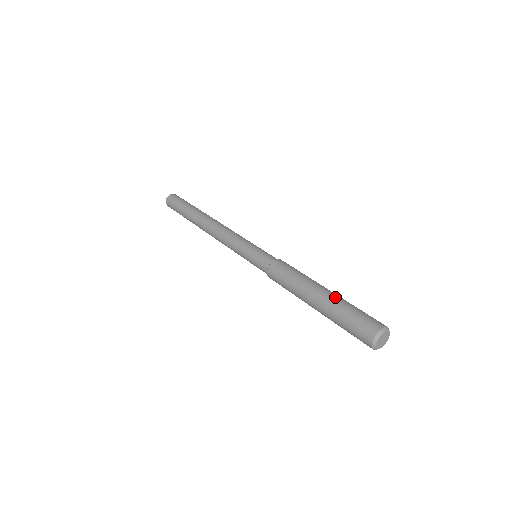
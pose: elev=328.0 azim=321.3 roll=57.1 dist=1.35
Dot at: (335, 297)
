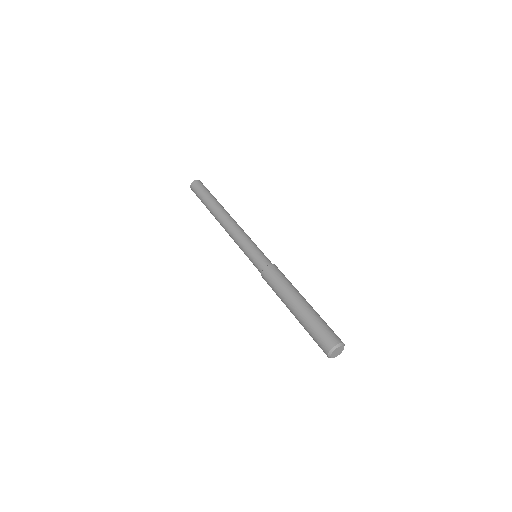
Dot at: occluded
